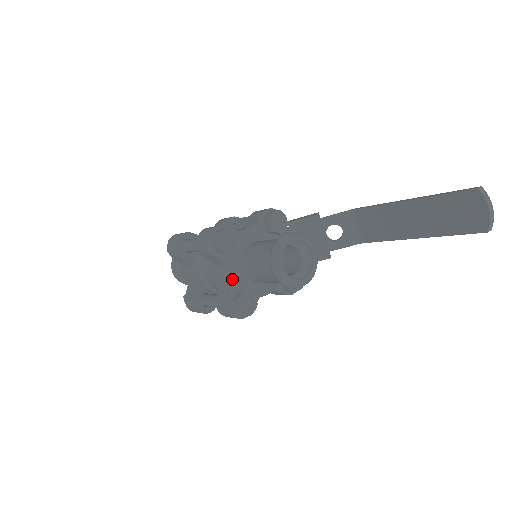
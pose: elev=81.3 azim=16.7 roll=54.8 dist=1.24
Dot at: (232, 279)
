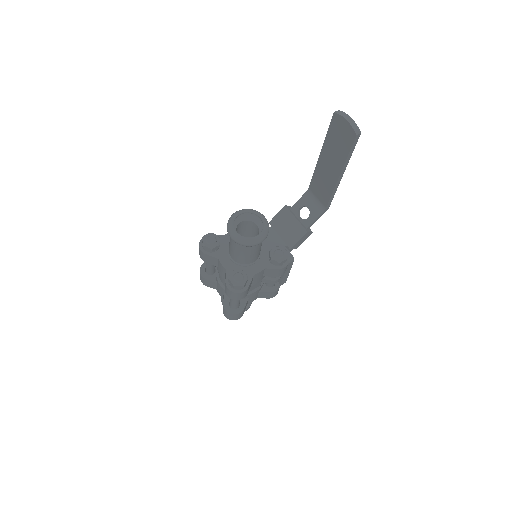
Dot at: (226, 267)
